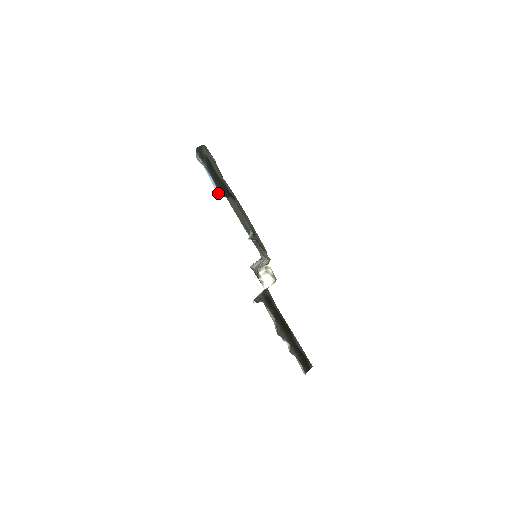
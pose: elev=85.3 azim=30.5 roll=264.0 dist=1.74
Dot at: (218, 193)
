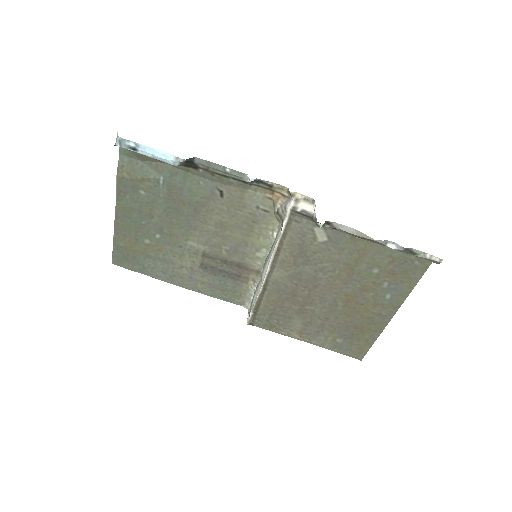
Dot at: (178, 159)
